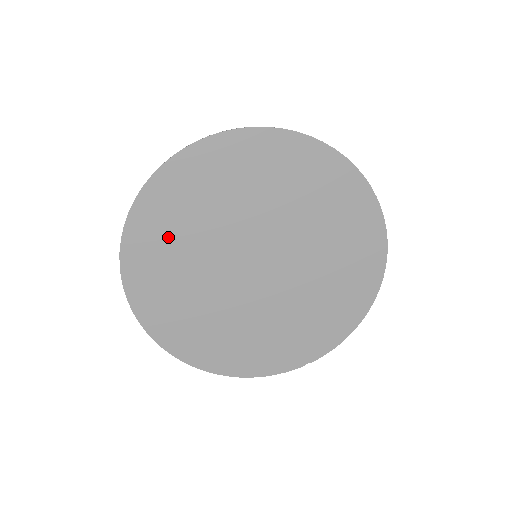
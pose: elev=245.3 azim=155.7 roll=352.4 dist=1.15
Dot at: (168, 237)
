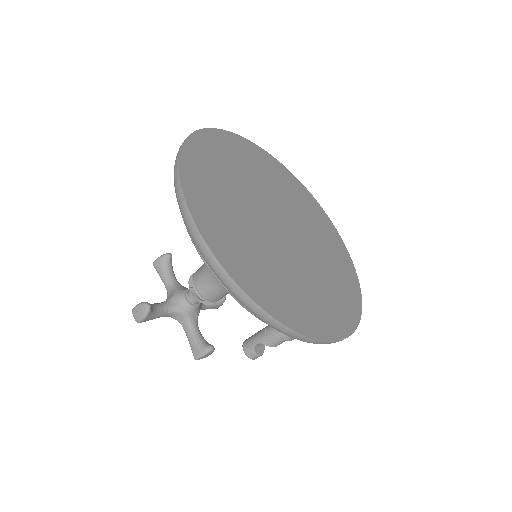
Dot at: (216, 170)
